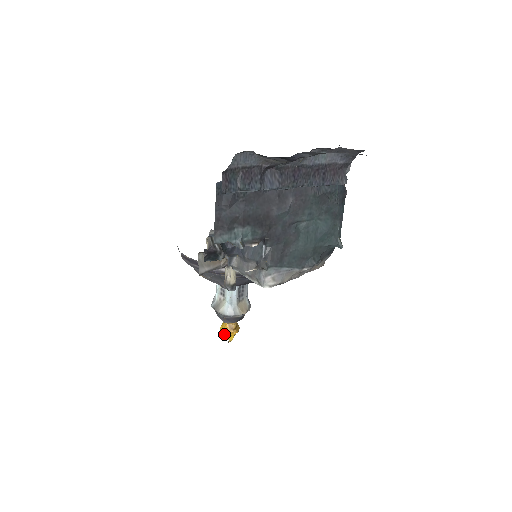
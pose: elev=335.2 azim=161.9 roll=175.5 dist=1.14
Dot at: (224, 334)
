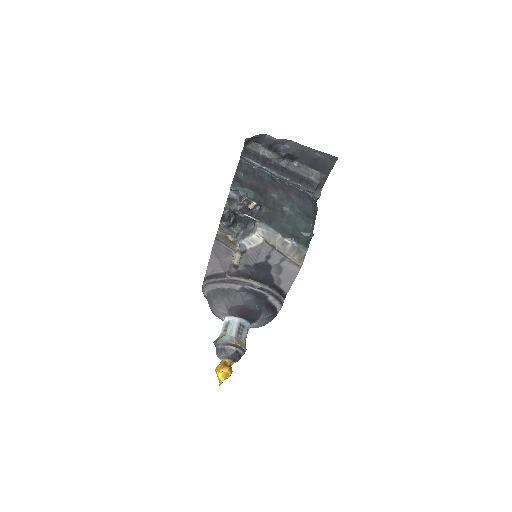
Dot at: (218, 370)
